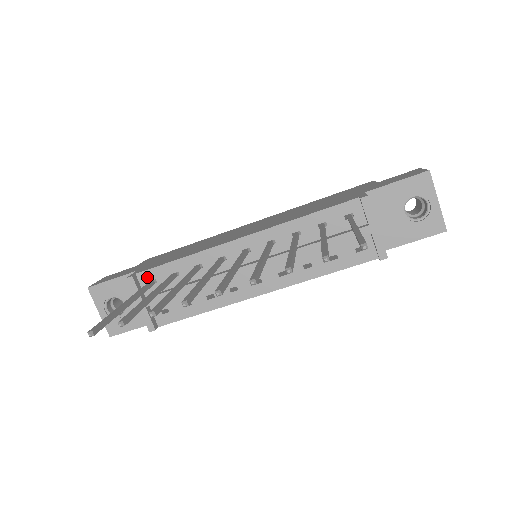
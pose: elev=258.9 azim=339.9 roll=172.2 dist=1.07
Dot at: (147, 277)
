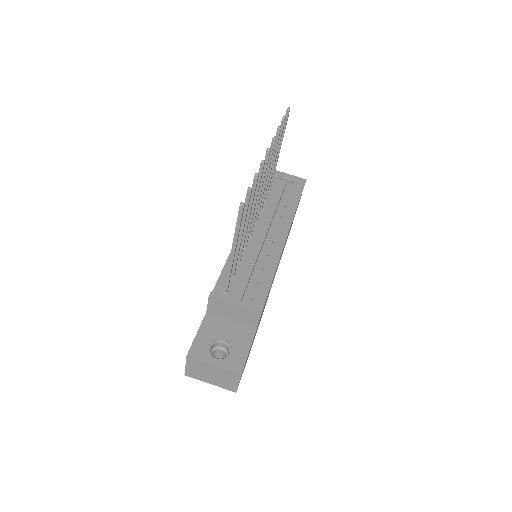
Dot at: (219, 292)
